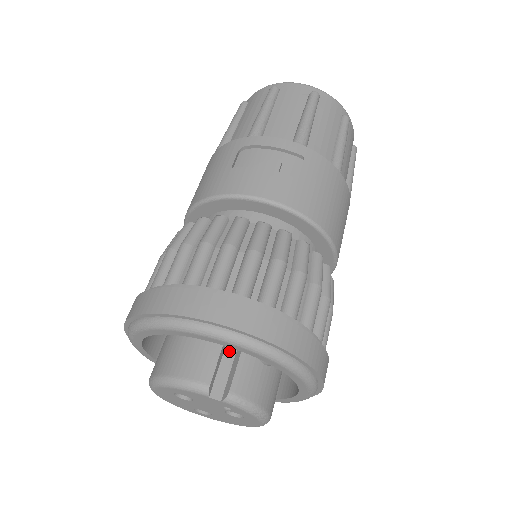
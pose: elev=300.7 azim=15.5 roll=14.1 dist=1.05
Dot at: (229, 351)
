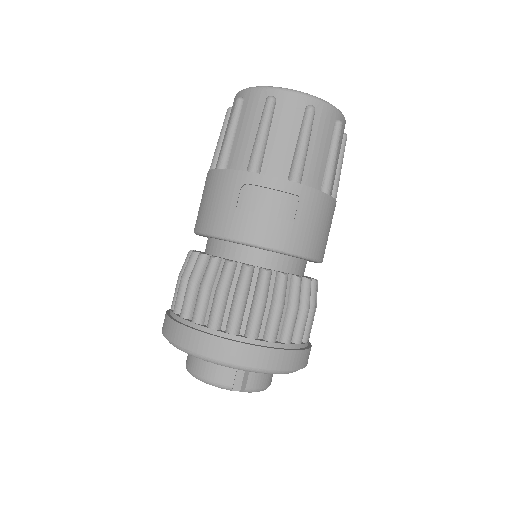
Dot at: occluded
